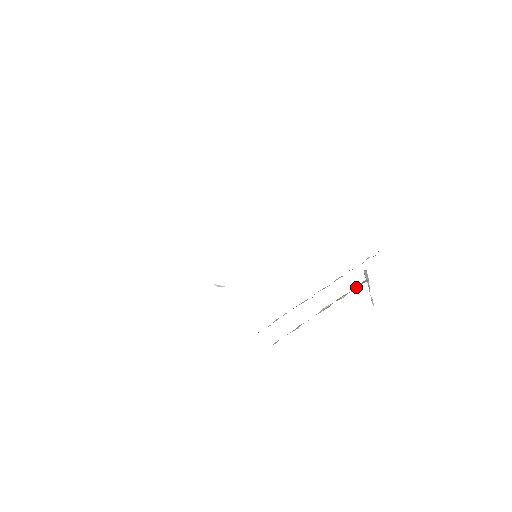
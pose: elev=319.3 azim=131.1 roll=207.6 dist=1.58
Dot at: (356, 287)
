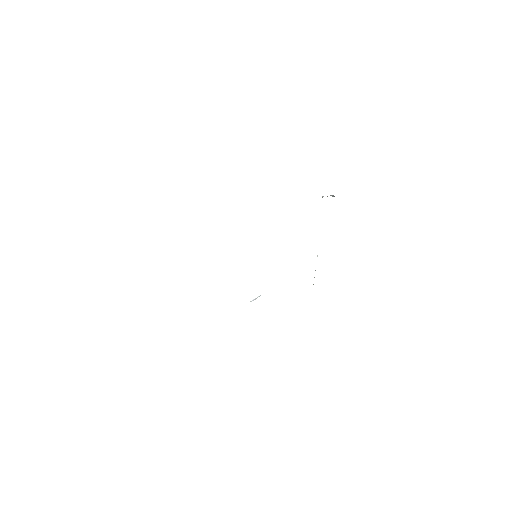
Dot at: occluded
